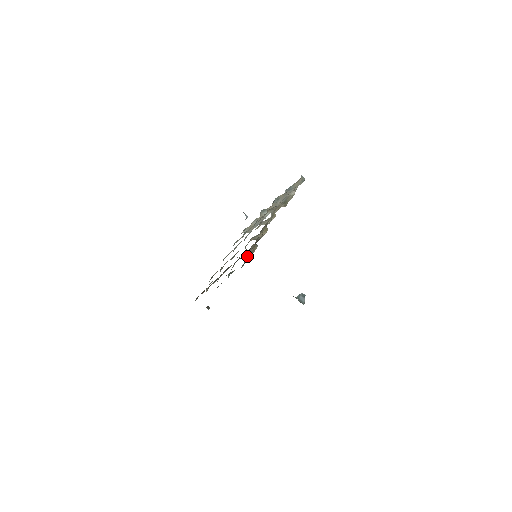
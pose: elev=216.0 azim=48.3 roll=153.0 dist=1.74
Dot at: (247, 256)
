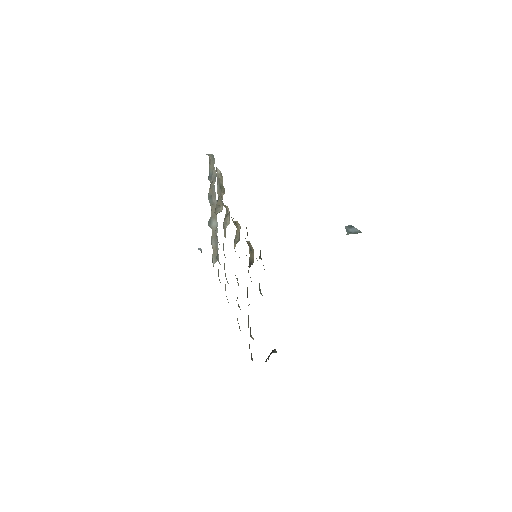
Dot at: (252, 260)
